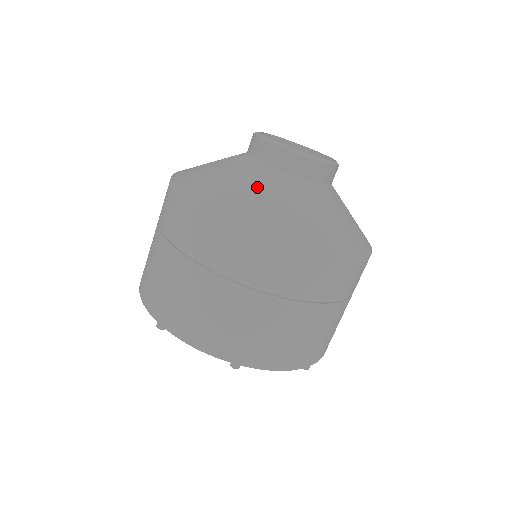
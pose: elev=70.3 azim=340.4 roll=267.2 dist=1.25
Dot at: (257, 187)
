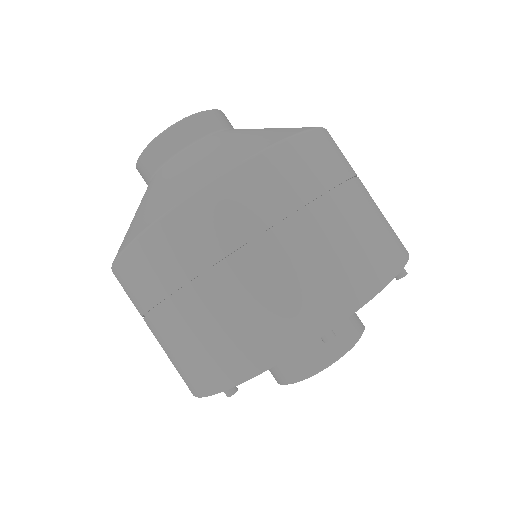
Dot at: (165, 181)
